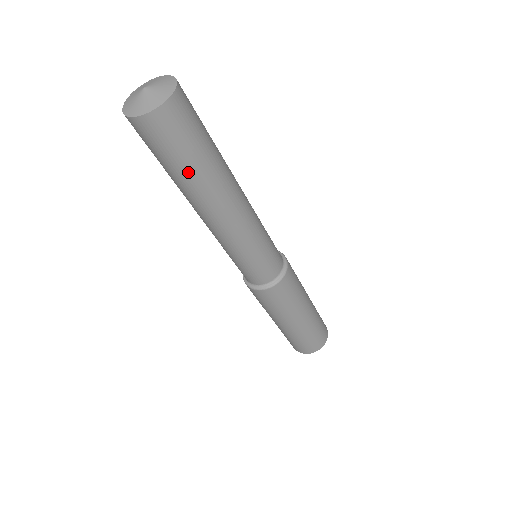
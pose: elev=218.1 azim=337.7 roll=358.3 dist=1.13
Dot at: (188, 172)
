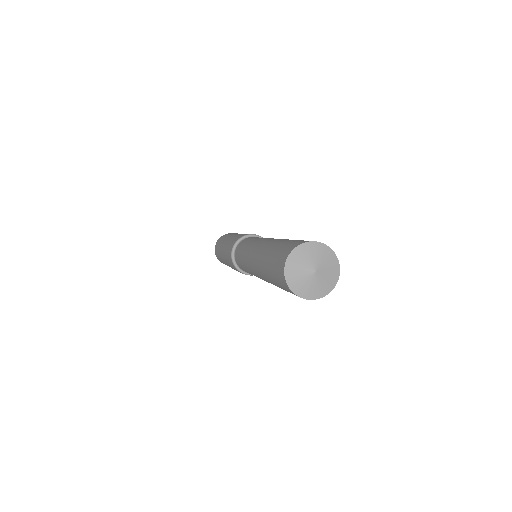
Dot at: (279, 287)
